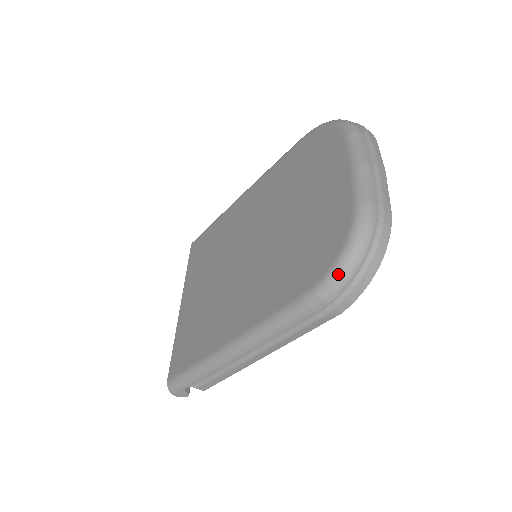
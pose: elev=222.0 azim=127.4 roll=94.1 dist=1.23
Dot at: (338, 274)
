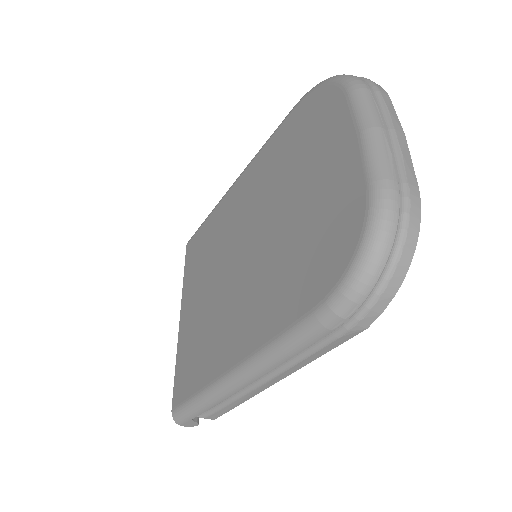
Dot at: (356, 281)
